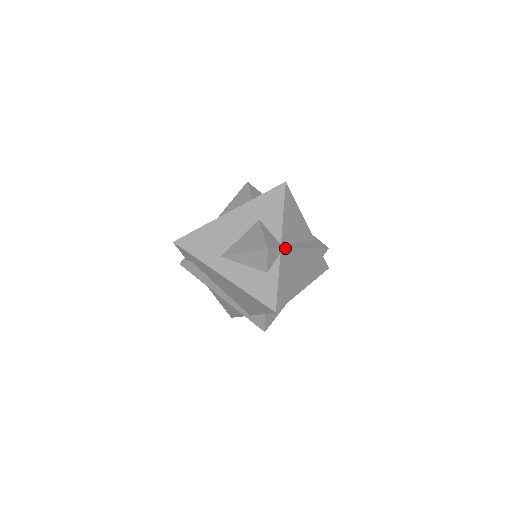
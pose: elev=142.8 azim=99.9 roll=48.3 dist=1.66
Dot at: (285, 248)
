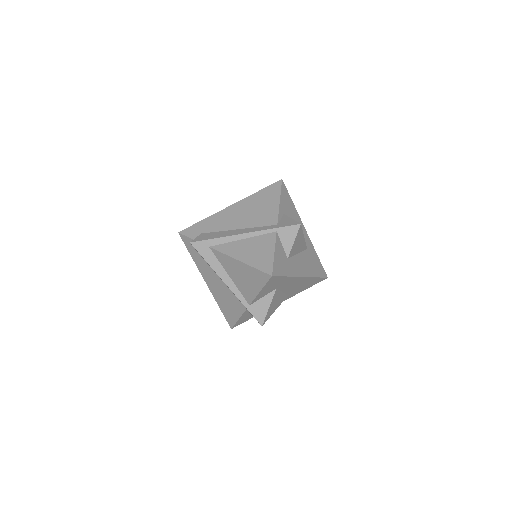
Dot at: occluded
